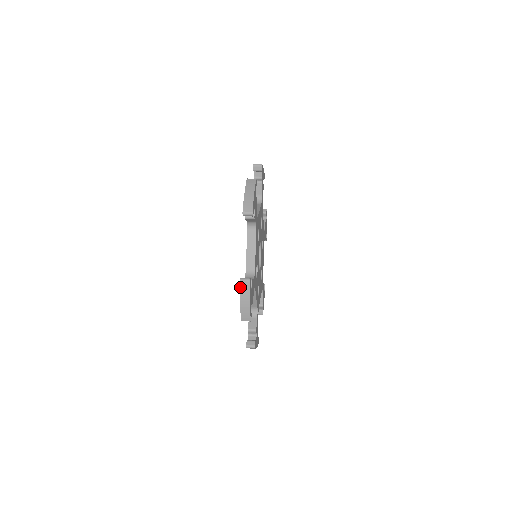
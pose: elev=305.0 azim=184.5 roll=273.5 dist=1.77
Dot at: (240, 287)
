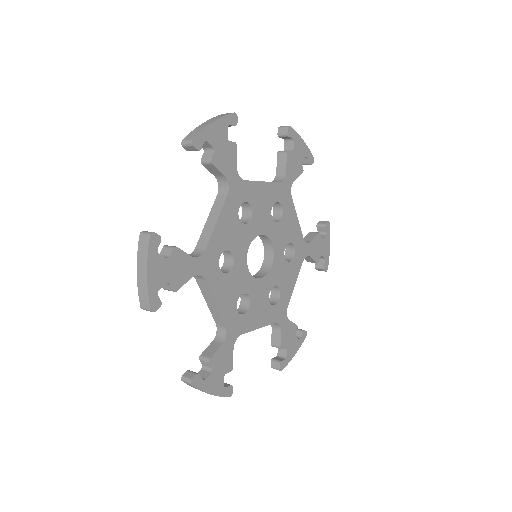
Dot at: (139, 244)
